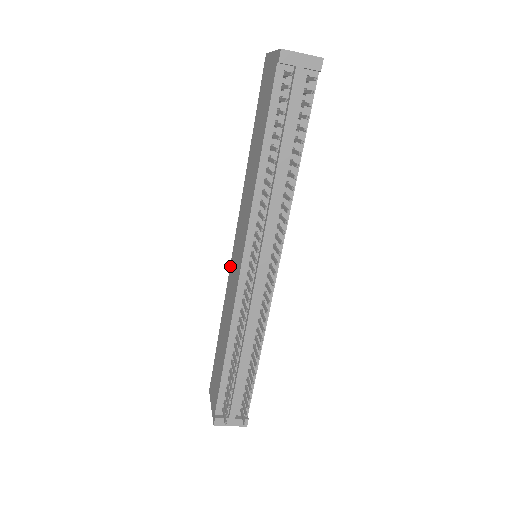
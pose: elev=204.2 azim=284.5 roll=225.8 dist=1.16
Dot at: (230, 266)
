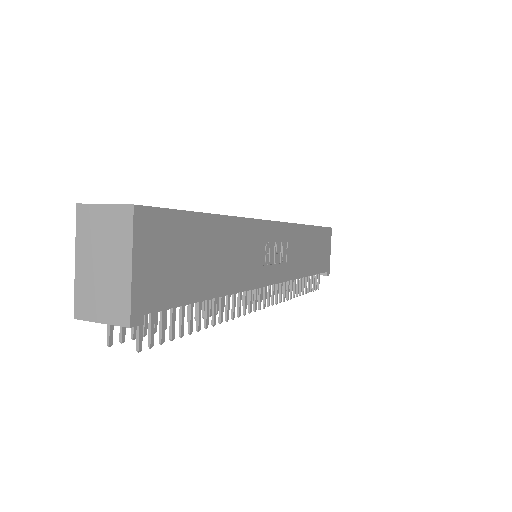
Dot at: occluded
